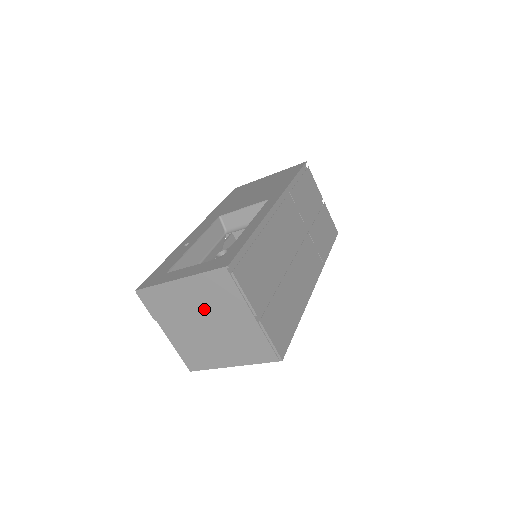
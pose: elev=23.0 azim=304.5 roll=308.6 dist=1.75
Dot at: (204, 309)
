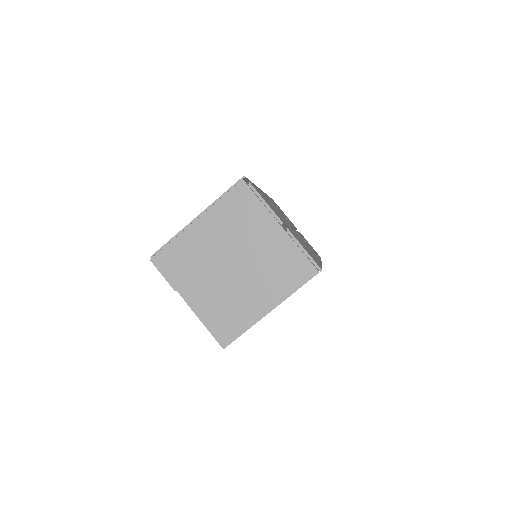
Dot at: (228, 243)
